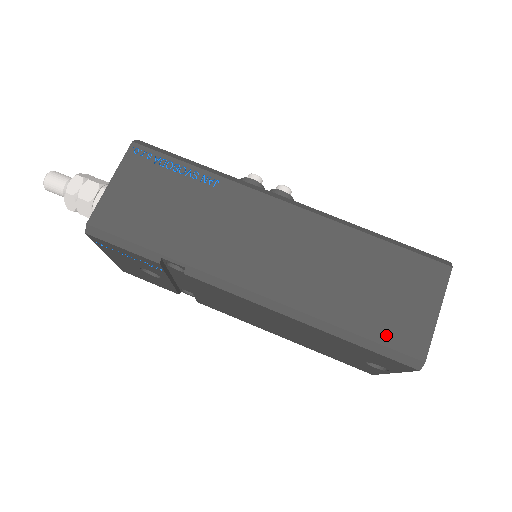
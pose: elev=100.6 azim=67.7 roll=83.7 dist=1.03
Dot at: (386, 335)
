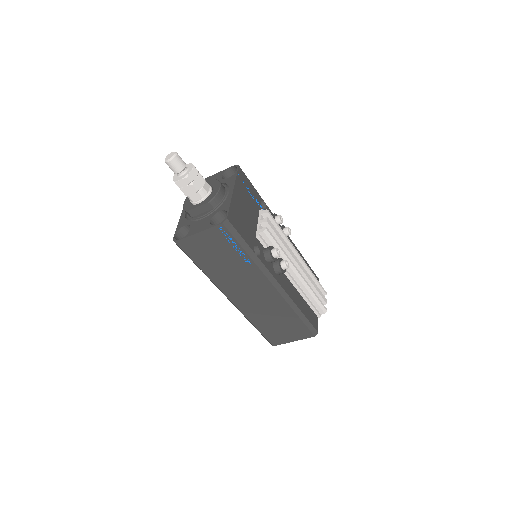
Dot at: (268, 335)
